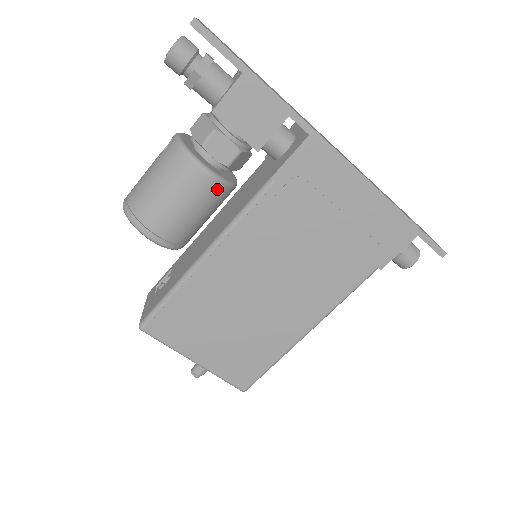
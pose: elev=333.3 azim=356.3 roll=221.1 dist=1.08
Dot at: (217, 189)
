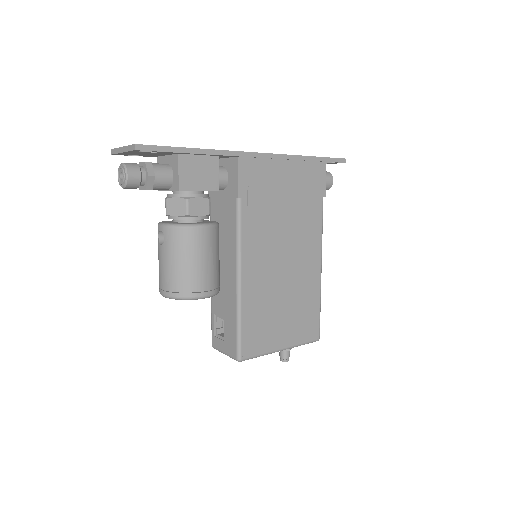
Dot at: (215, 232)
